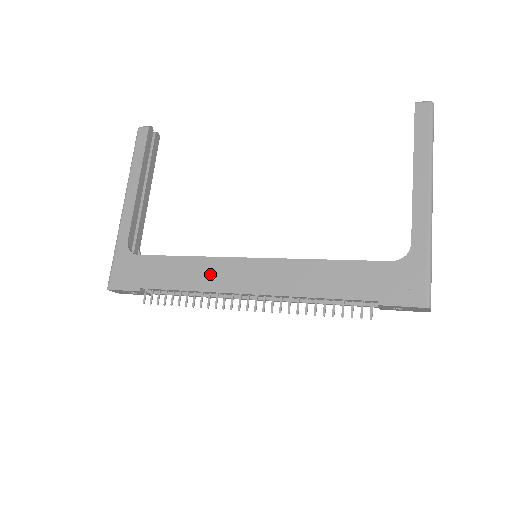
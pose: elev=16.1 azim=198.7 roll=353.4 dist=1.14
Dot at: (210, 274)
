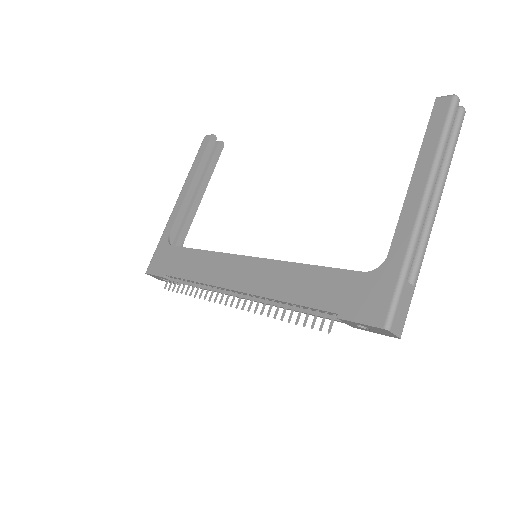
Dot at: (213, 268)
